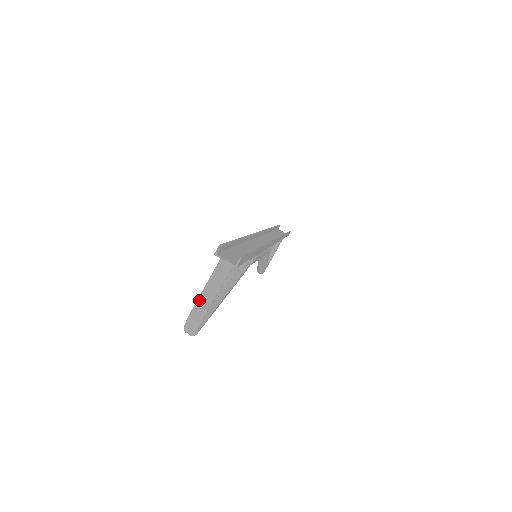
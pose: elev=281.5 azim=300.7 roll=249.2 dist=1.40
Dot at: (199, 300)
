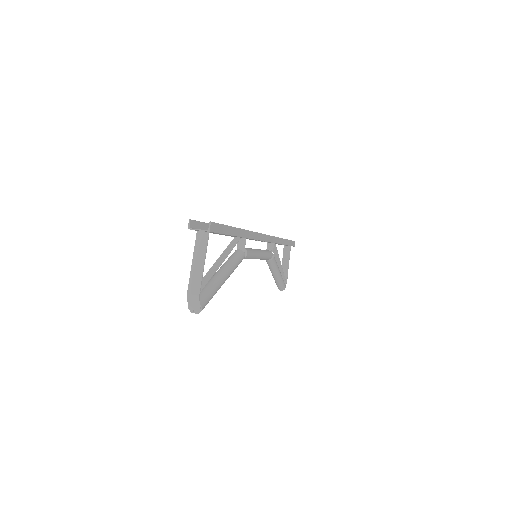
Dot at: (191, 276)
